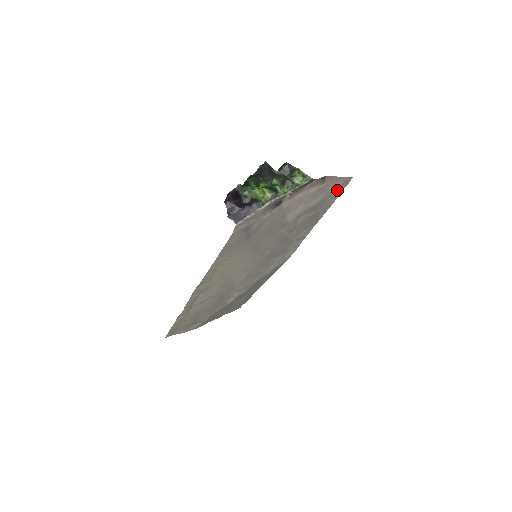
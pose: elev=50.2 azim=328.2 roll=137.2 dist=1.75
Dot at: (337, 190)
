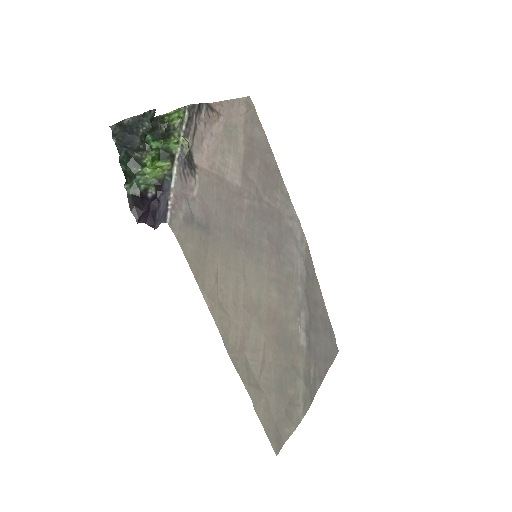
Dot at: (251, 120)
